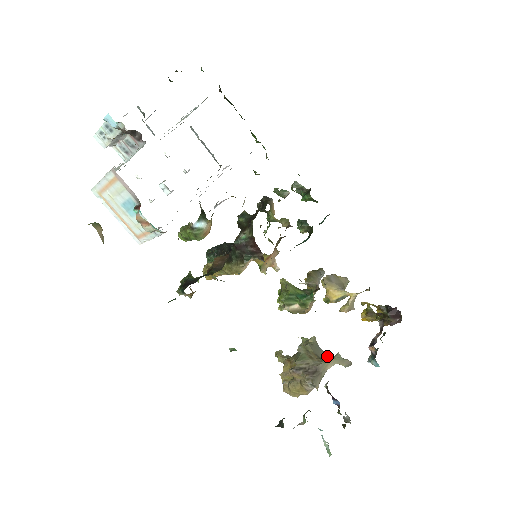
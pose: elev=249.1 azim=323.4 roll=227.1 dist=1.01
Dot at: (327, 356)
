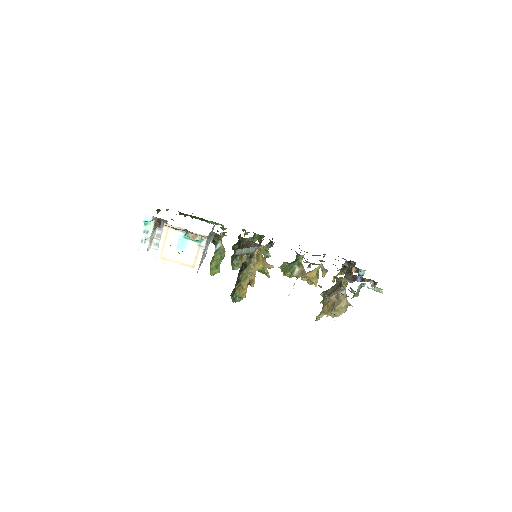
Dot at: occluded
